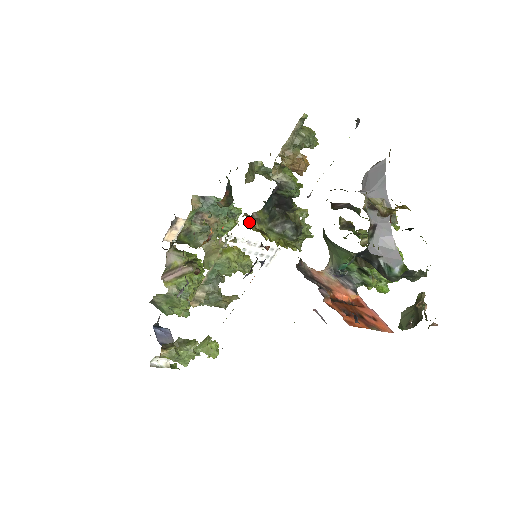
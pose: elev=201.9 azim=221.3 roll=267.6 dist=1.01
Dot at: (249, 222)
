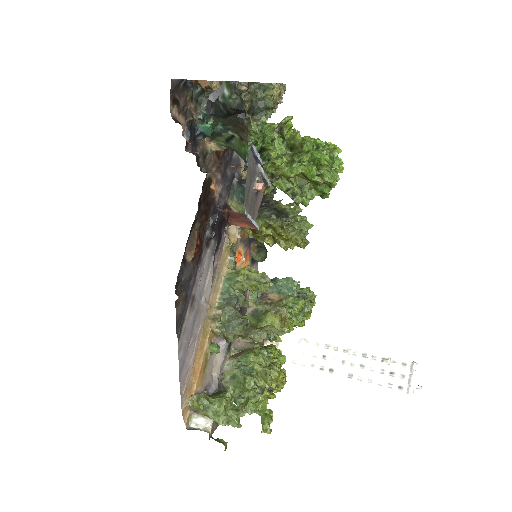
Dot at: occluded
